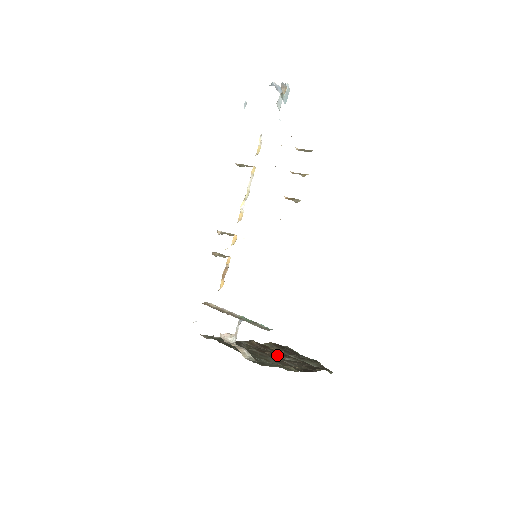
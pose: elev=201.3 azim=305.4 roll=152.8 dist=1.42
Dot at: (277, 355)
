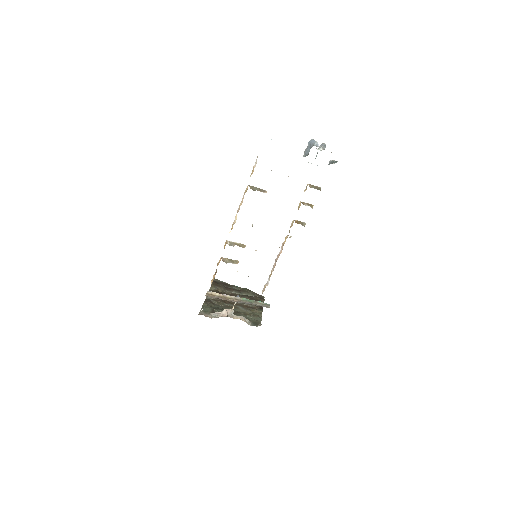
Dot at: occluded
